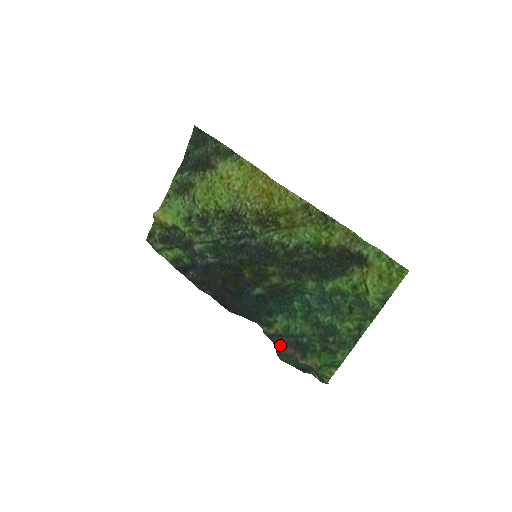
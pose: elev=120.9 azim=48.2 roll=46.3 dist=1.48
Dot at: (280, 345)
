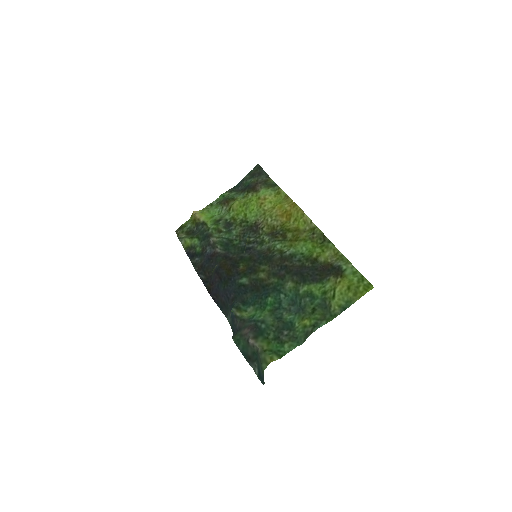
Dot at: (239, 329)
